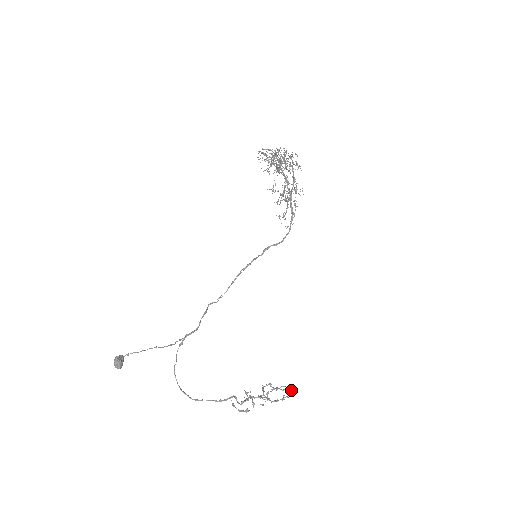
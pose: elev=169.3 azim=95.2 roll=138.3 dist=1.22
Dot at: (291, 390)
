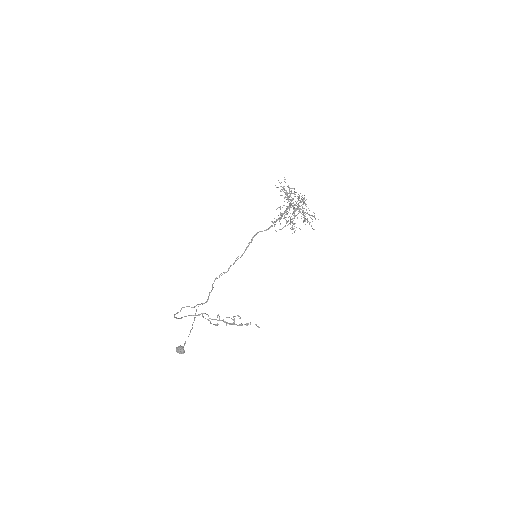
Dot at: (258, 327)
